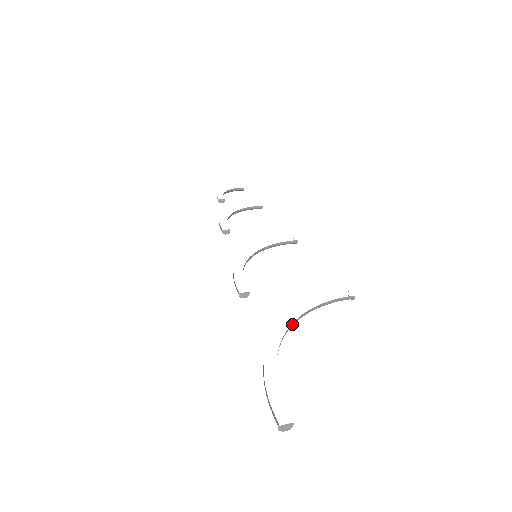
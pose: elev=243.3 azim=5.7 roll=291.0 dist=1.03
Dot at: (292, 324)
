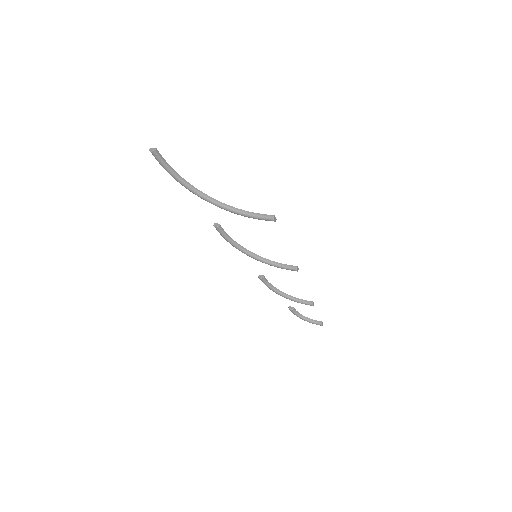
Dot at: (216, 200)
